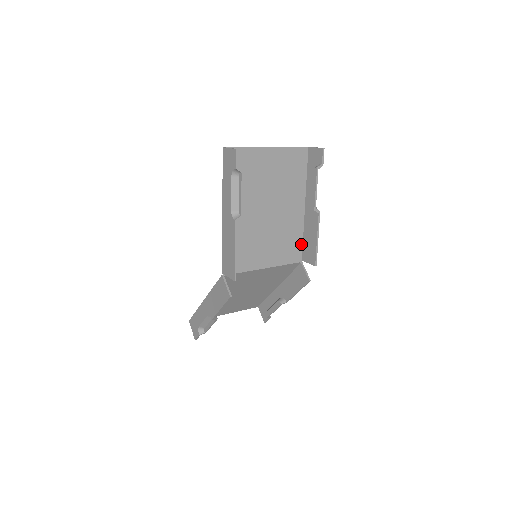
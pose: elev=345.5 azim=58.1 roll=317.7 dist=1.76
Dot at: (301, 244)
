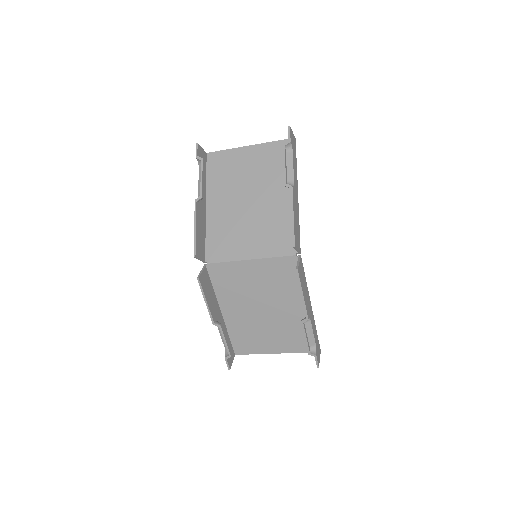
Dot at: occluded
